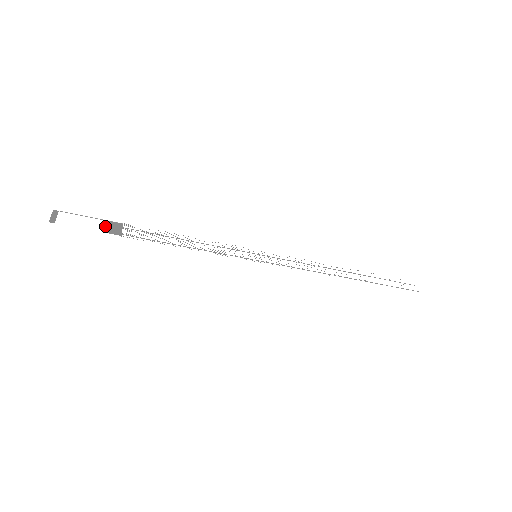
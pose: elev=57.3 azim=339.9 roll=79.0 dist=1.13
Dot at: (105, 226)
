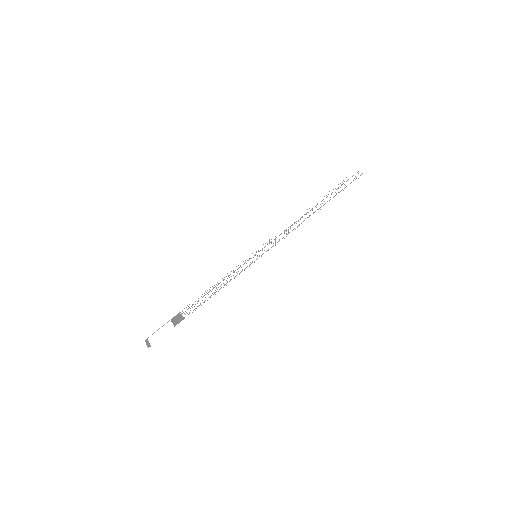
Dot at: (173, 323)
